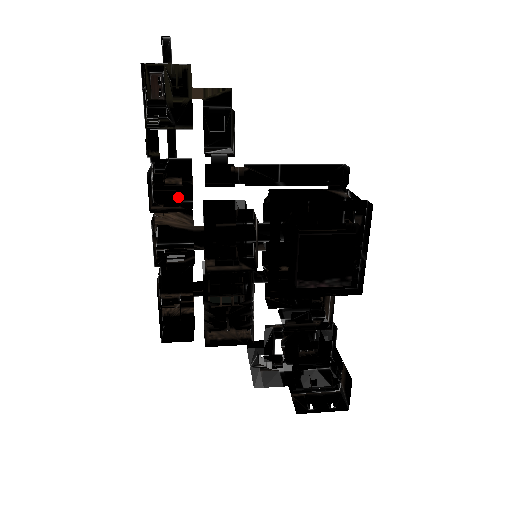
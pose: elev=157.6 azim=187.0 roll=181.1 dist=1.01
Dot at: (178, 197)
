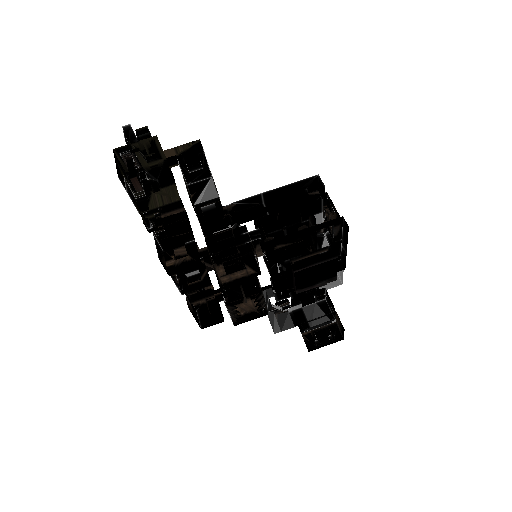
Dot at: (181, 239)
